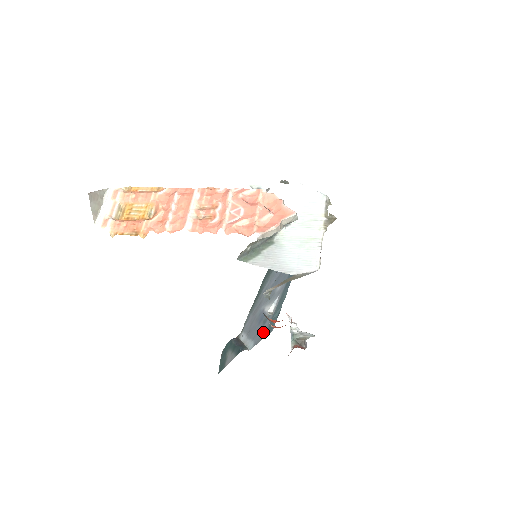
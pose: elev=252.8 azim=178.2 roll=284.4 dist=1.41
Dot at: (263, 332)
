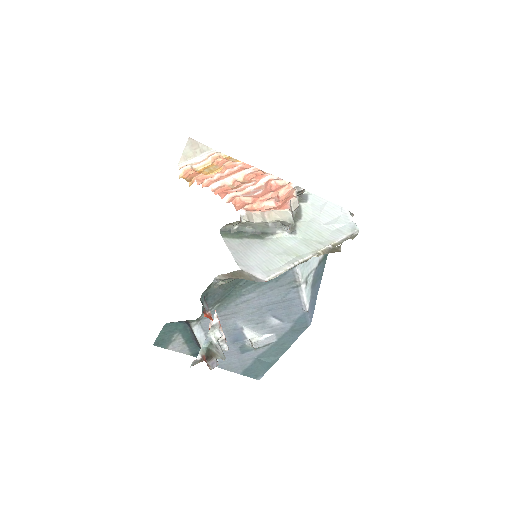
Dot at: (239, 363)
